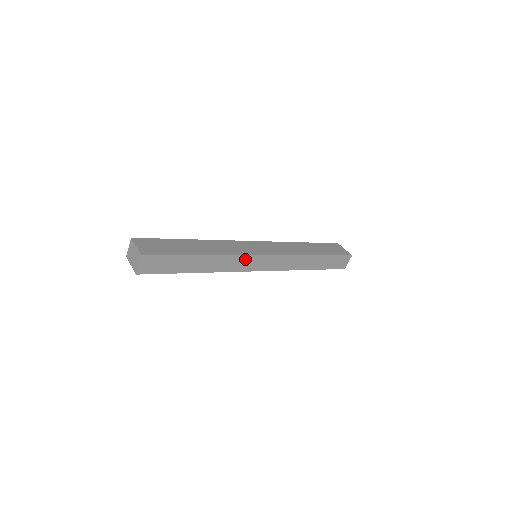
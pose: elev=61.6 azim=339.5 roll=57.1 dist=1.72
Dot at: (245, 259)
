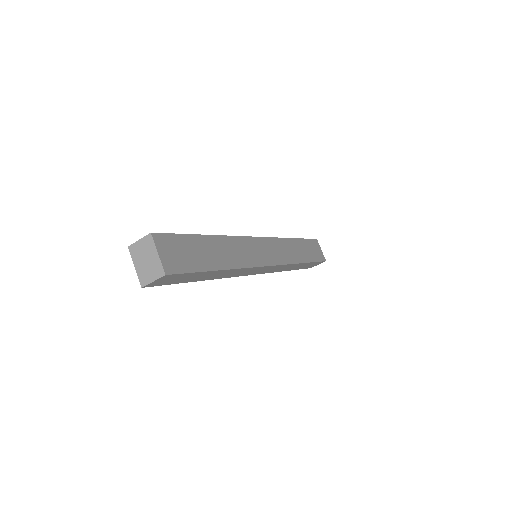
Dot at: (252, 269)
